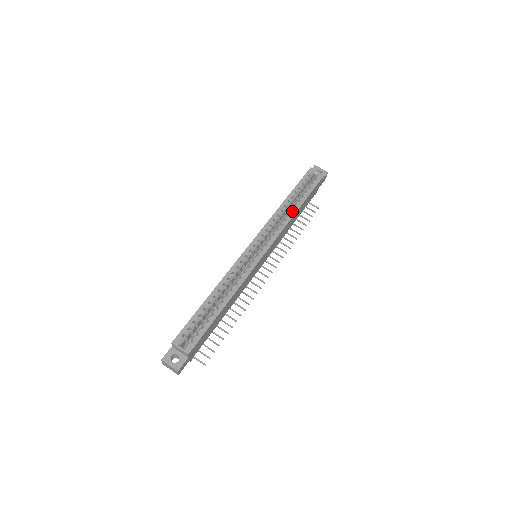
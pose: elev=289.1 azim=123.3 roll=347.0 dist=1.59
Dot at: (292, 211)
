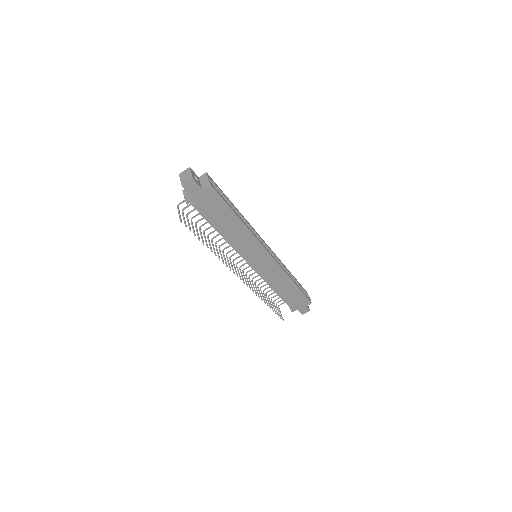
Dot at: occluded
